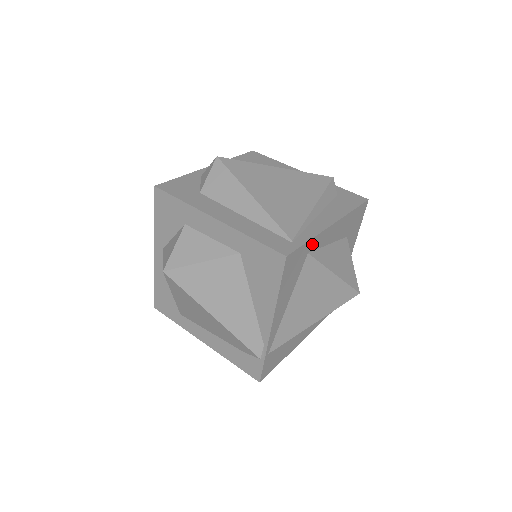
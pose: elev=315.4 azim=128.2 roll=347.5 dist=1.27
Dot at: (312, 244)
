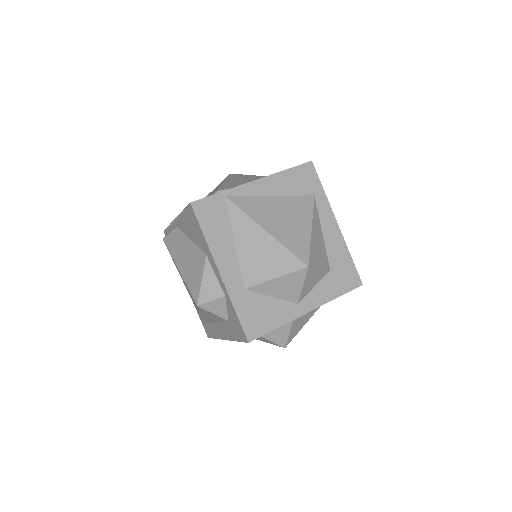
Dot at: (321, 198)
